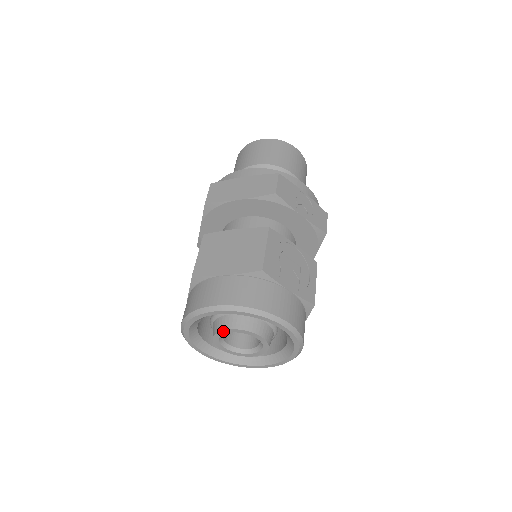
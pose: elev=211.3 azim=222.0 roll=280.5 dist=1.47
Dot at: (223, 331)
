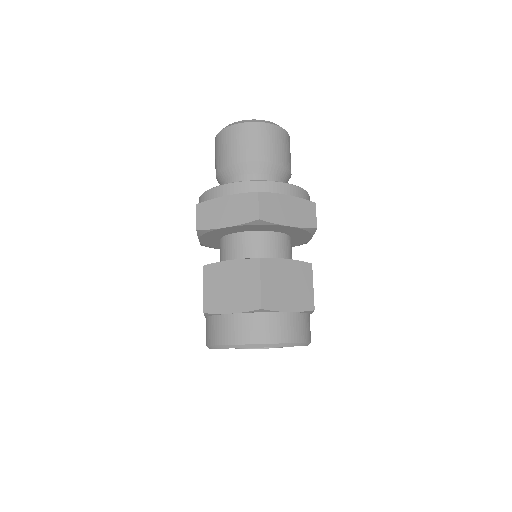
Dot at: (264, 348)
